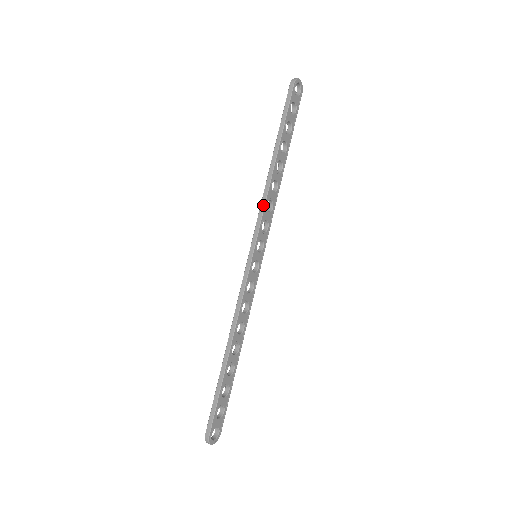
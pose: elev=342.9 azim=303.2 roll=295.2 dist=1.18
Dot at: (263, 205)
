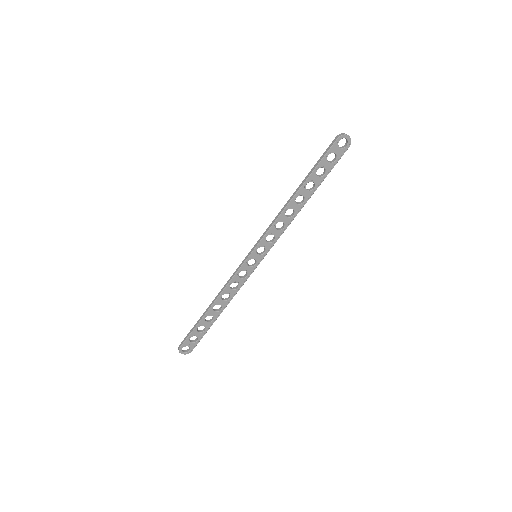
Dot at: (272, 223)
